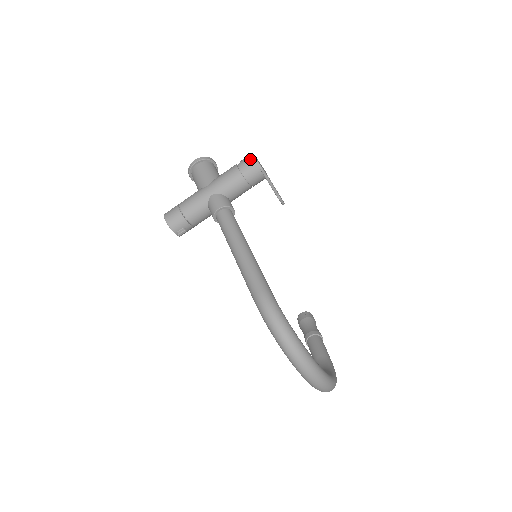
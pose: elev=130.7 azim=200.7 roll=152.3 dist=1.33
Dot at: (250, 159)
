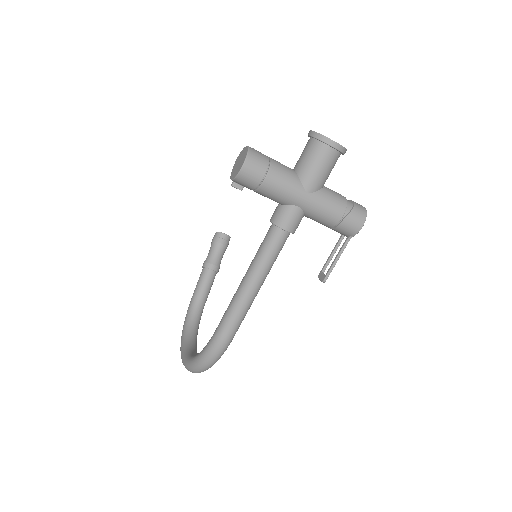
Dot at: (358, 225)
